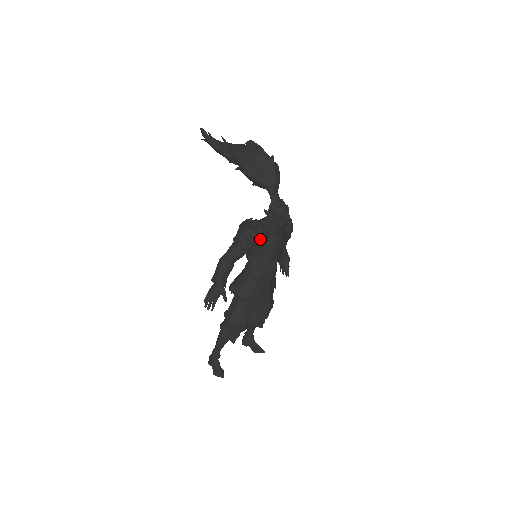
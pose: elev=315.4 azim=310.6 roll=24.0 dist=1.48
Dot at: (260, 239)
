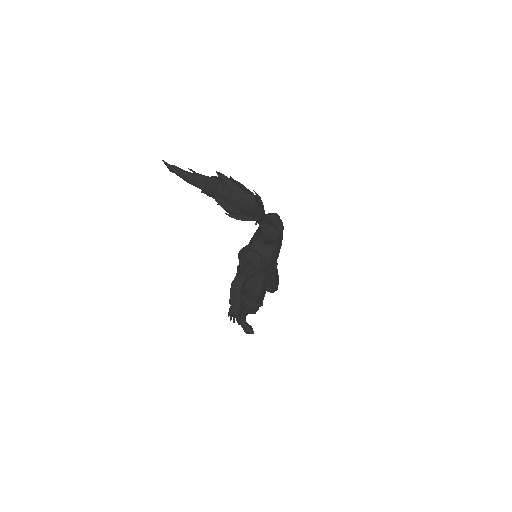
Dot at: (262, 267)
